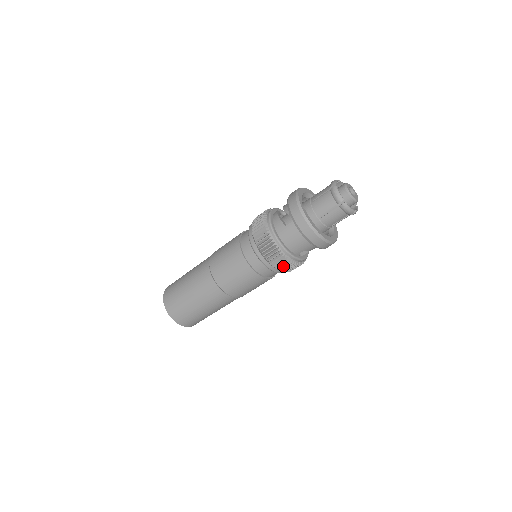
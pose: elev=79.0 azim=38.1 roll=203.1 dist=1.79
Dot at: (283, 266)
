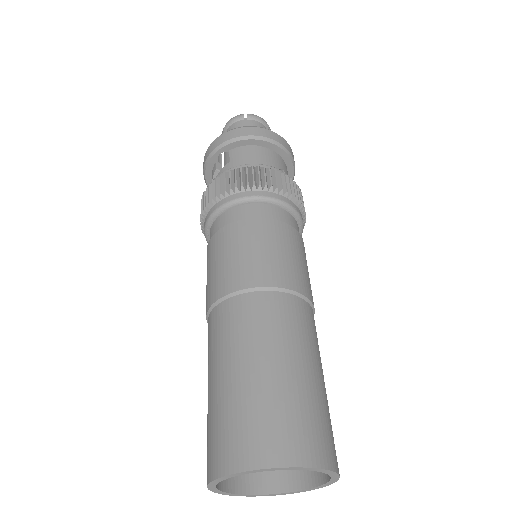
Dot at: (283, 185)
